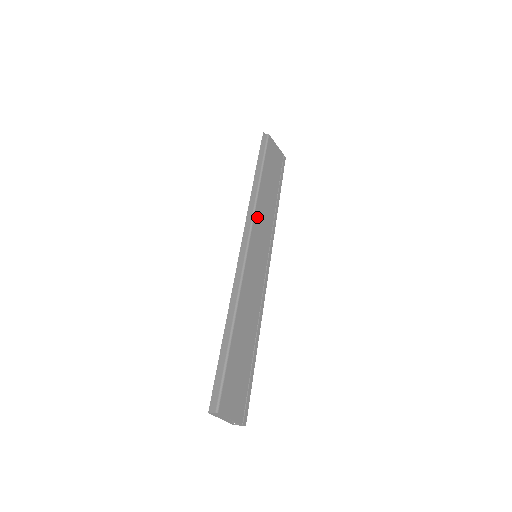
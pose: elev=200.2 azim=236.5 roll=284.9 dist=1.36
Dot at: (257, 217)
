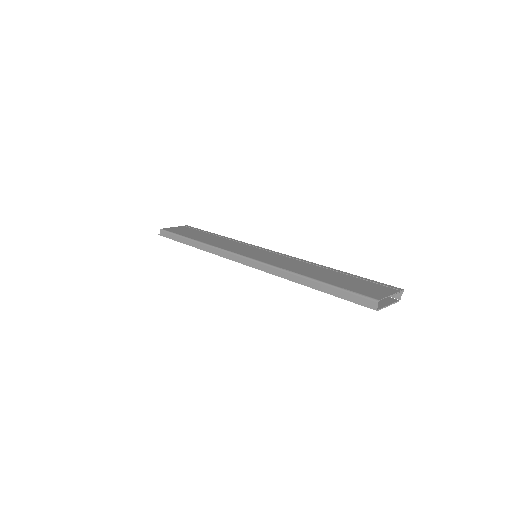
Dot at: (223, 247)
